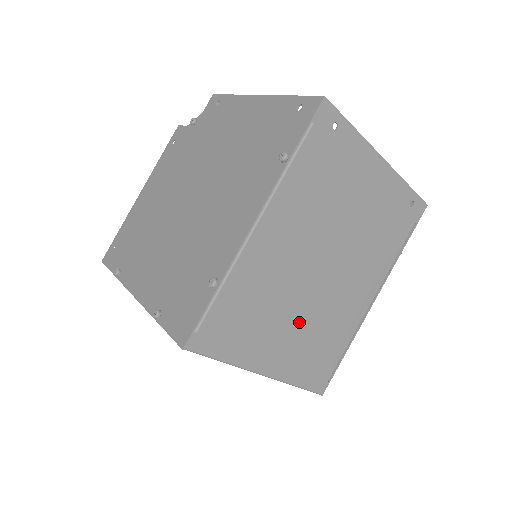
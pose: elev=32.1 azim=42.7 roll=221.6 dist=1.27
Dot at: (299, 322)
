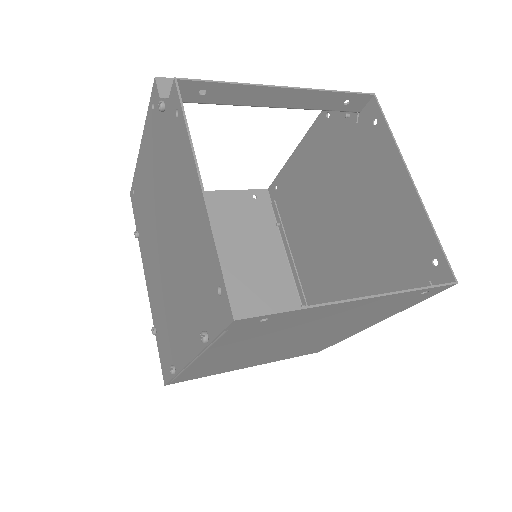
Dot at: (274, 354)
